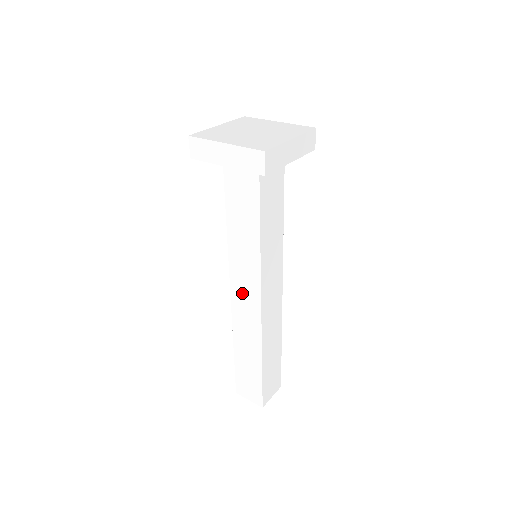
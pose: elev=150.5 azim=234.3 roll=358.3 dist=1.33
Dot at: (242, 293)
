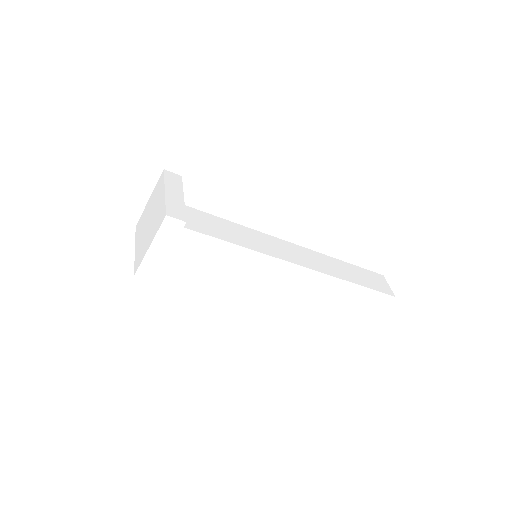
Dot at: occluded
